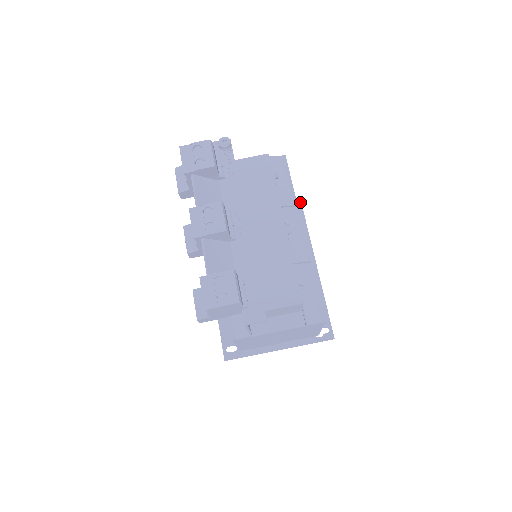
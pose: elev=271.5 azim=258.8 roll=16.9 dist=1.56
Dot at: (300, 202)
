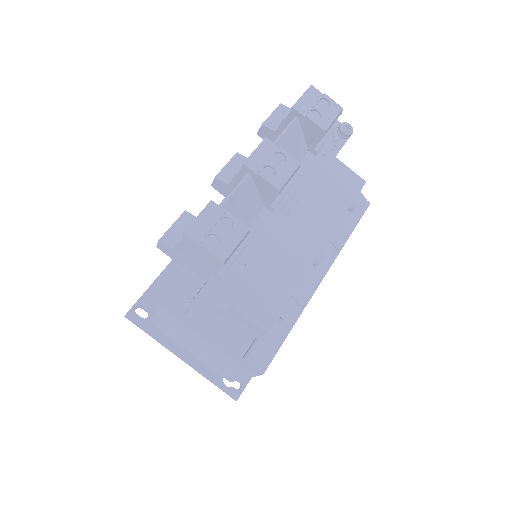
Dot at: occluded
